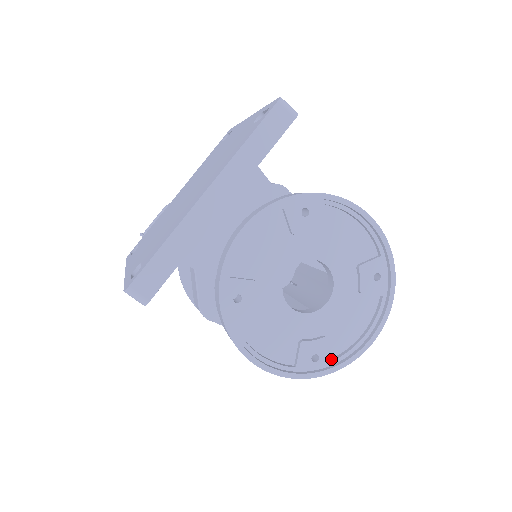
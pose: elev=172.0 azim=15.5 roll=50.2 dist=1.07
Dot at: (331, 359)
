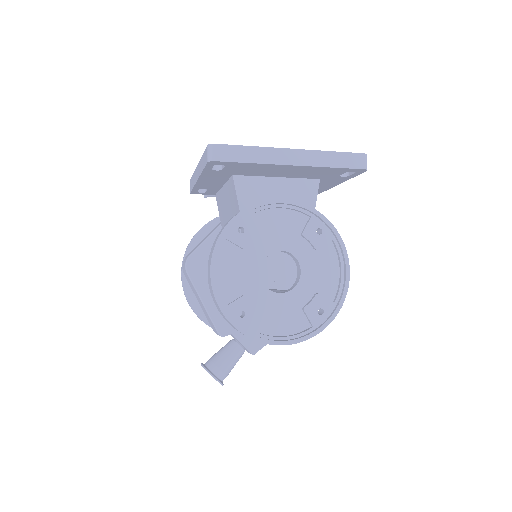
Dot at: (249, 326)
